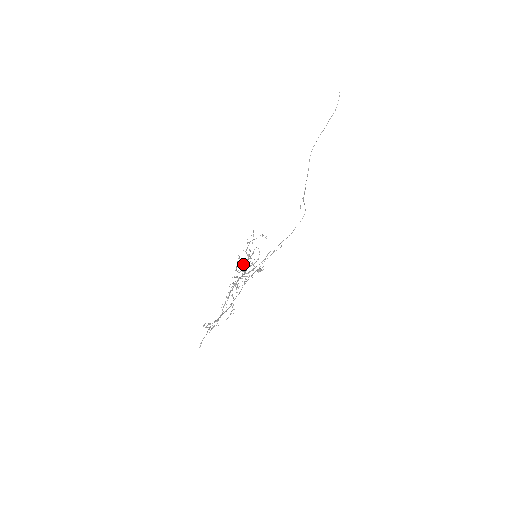
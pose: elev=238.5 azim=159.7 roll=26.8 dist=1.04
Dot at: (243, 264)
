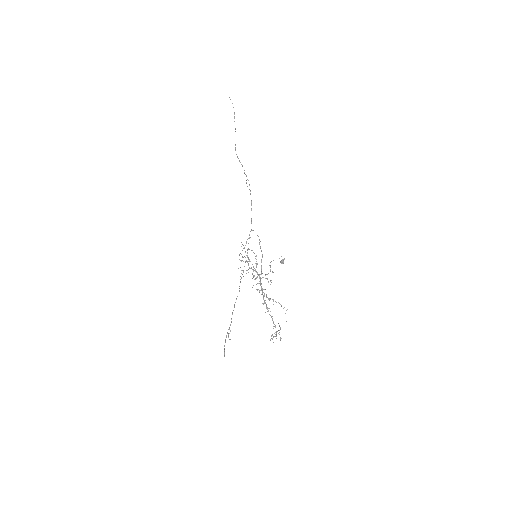
Dot at: occluded
